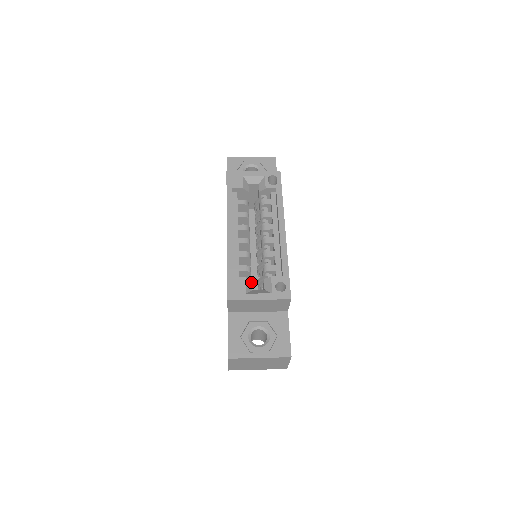
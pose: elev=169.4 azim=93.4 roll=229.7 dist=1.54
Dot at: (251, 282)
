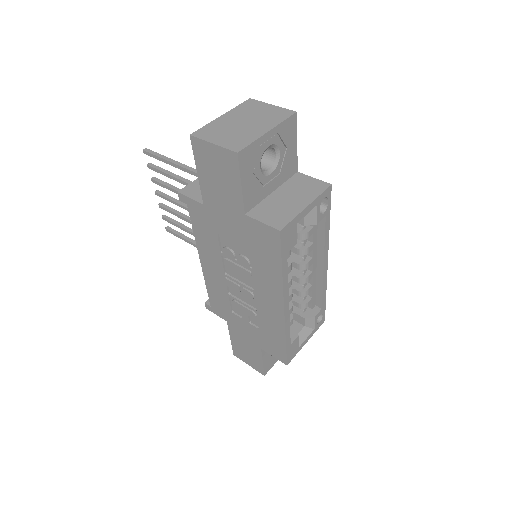
Dot at: (297, 330)
